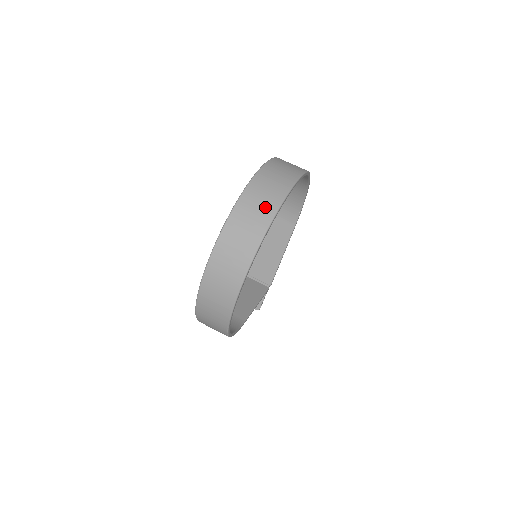
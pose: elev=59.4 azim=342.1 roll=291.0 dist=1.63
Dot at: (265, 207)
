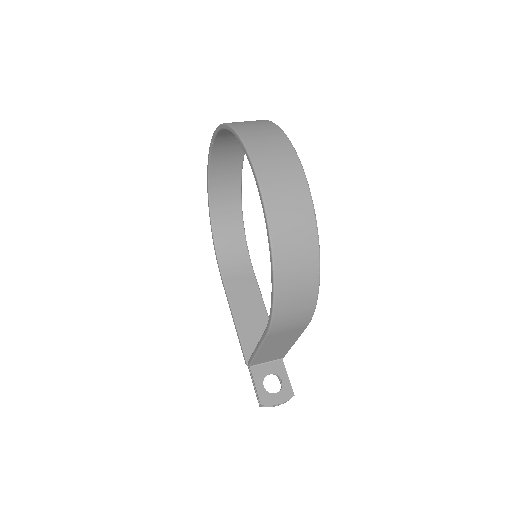
Dot at: occluded
